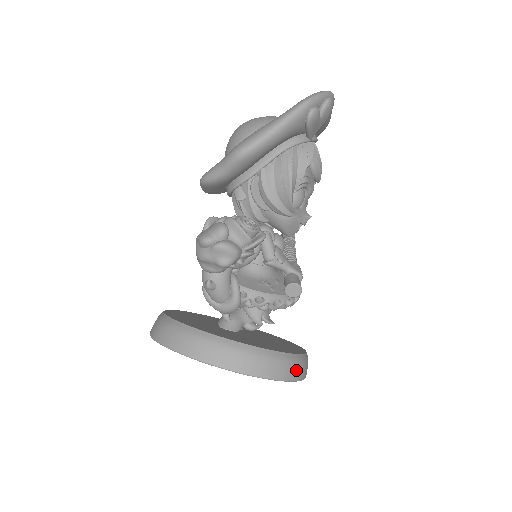
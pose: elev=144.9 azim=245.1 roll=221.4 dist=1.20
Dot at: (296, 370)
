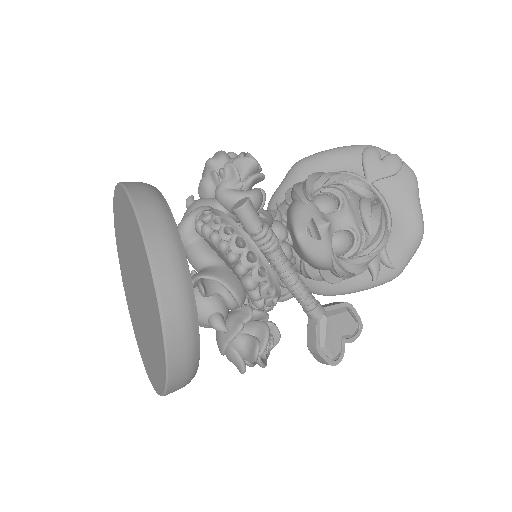
Dot at: (155, 219)
